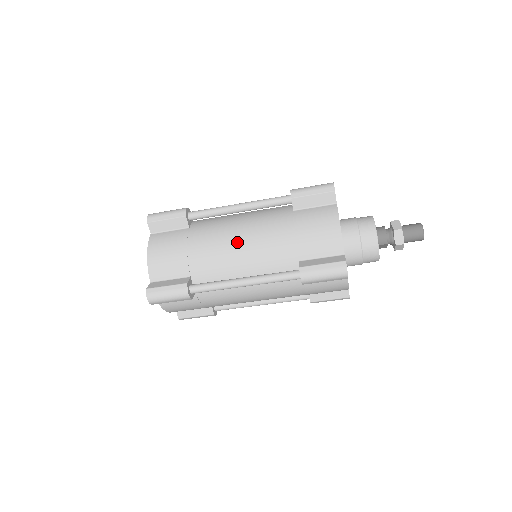
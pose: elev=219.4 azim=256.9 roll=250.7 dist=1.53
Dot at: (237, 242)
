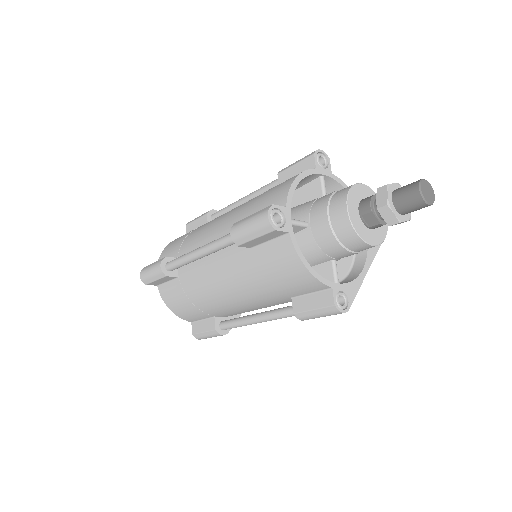
Dot at: (217, 220)
